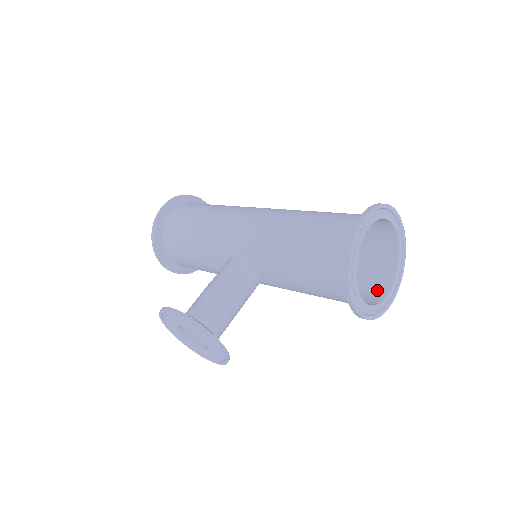
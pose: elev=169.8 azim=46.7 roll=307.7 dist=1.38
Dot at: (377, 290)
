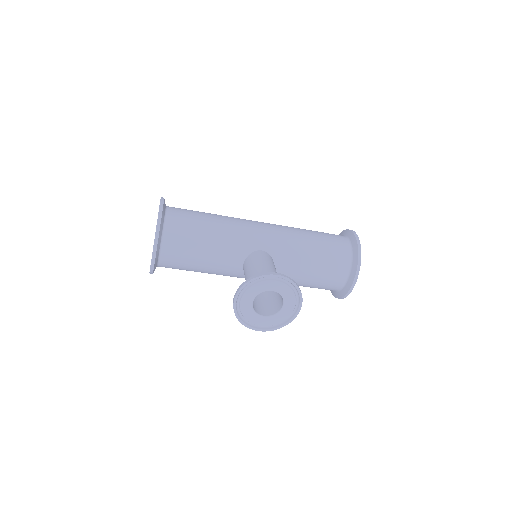
Dot at: occluded
